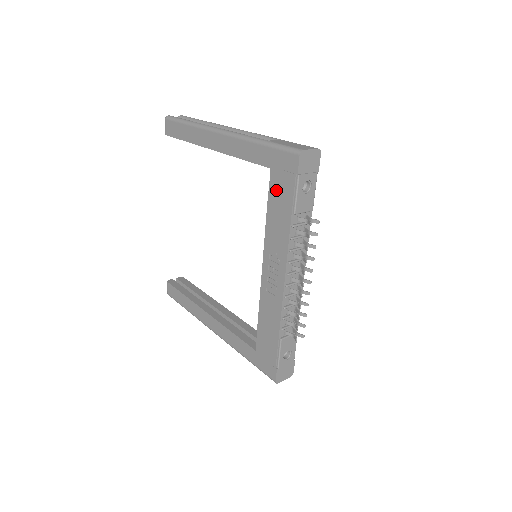
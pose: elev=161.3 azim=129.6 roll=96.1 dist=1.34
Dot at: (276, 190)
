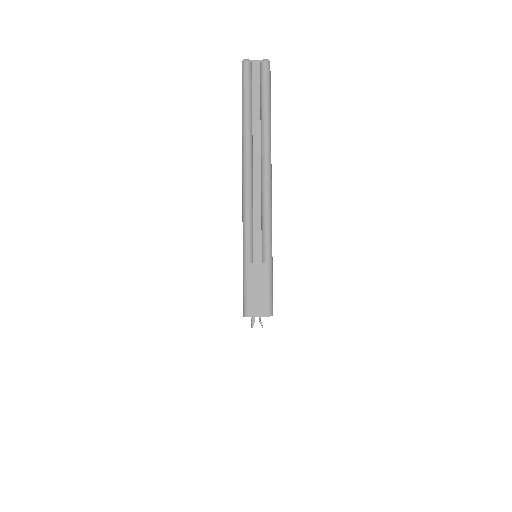
Dot at: occluded
